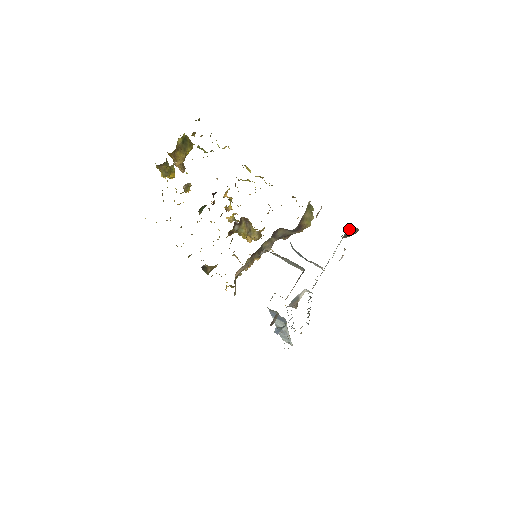
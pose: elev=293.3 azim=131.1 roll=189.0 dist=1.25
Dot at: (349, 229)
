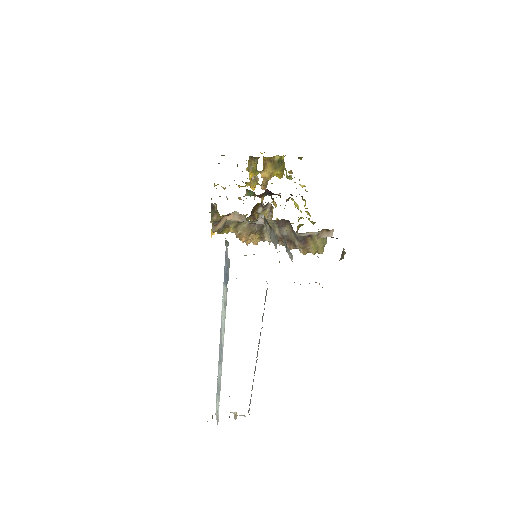
Dot at: occluded
